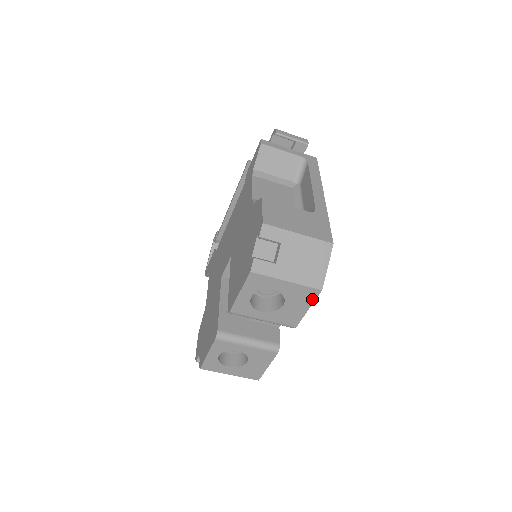
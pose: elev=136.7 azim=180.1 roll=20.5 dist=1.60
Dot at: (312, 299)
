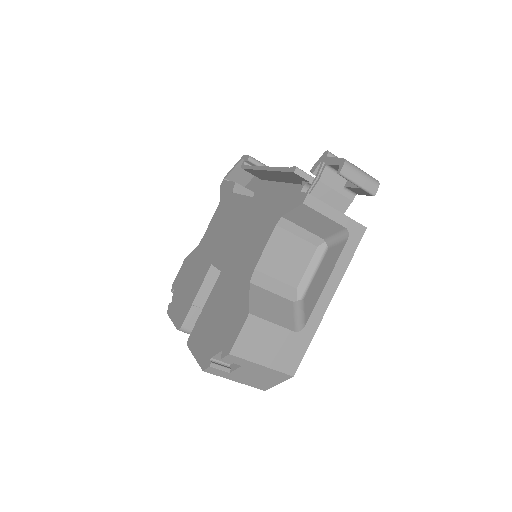
Dot at: occluded
